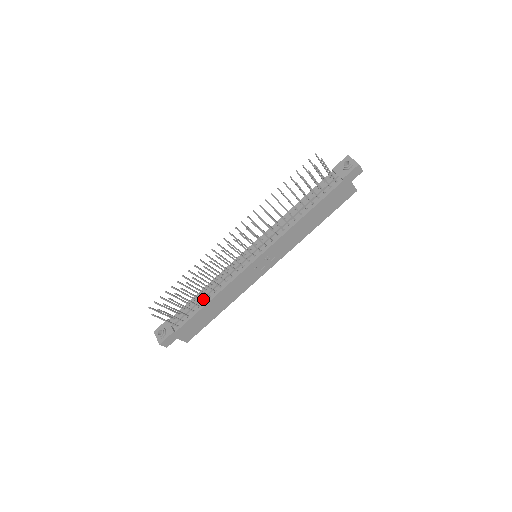
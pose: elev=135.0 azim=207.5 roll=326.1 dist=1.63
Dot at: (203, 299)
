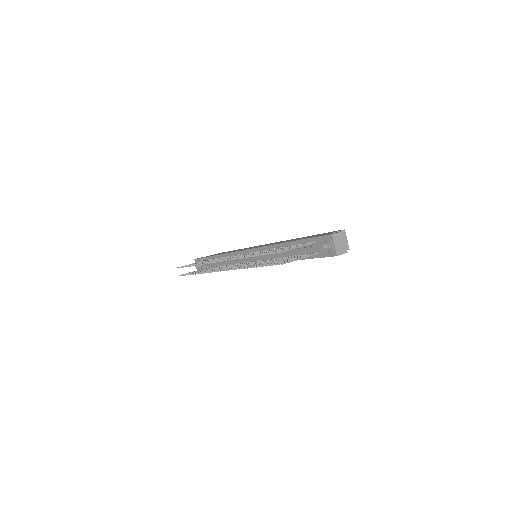
Dot at: (220, 263)
